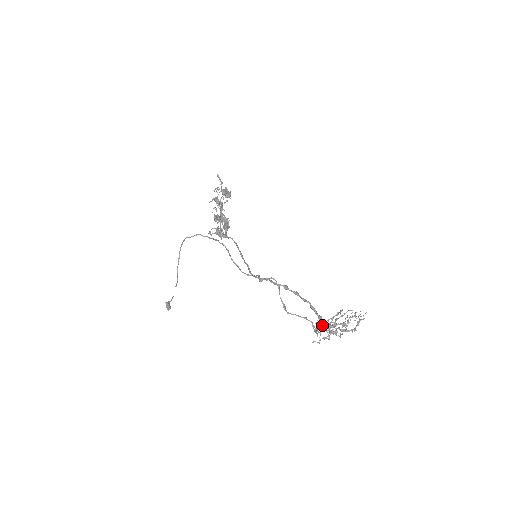
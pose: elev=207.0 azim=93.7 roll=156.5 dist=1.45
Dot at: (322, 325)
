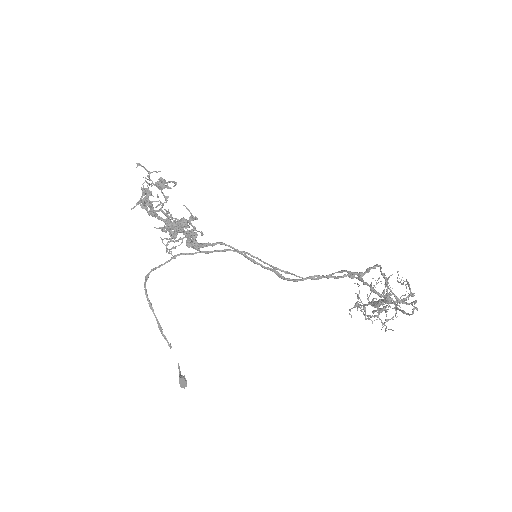
Dot at: (376, 306)
